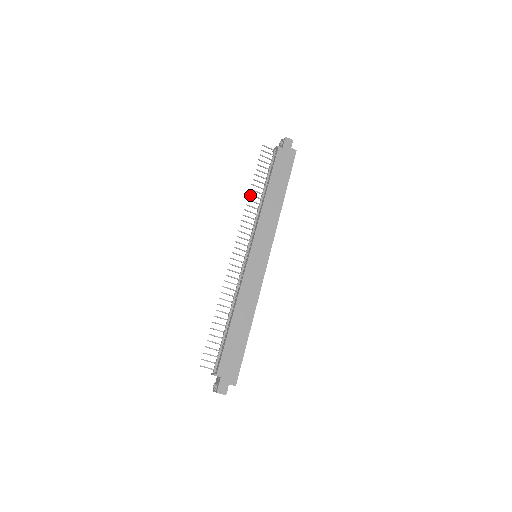
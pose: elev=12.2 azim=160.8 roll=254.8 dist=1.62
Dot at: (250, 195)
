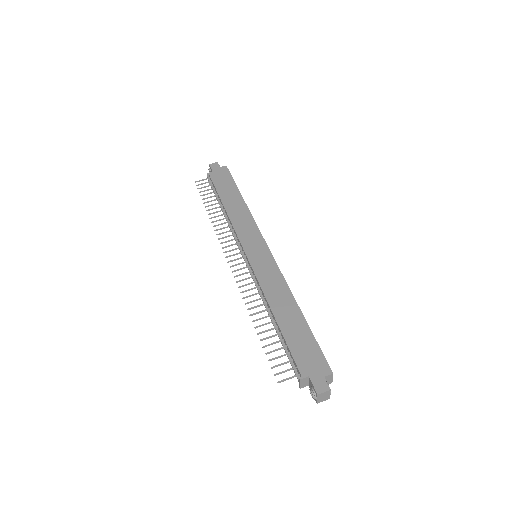
Dot at: (211, 218)
